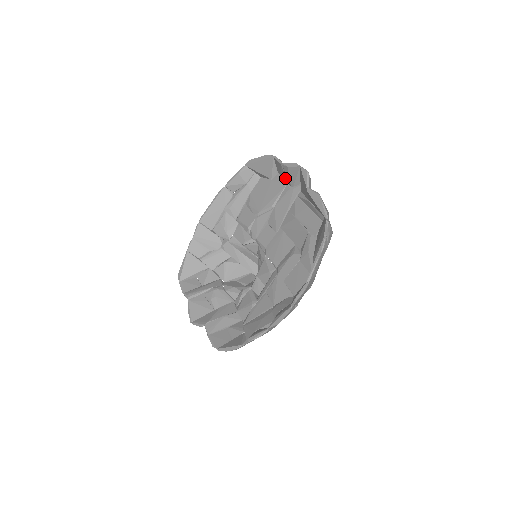
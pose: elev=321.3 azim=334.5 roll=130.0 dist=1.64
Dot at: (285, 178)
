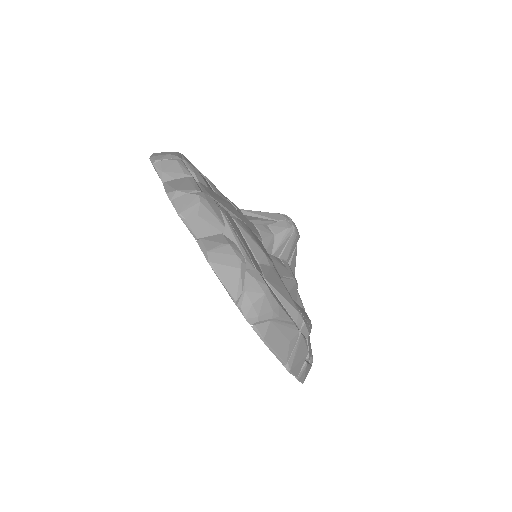
Dot at: (190, 176)
